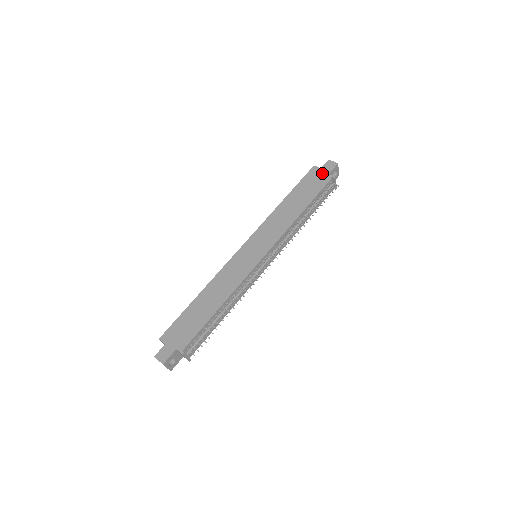
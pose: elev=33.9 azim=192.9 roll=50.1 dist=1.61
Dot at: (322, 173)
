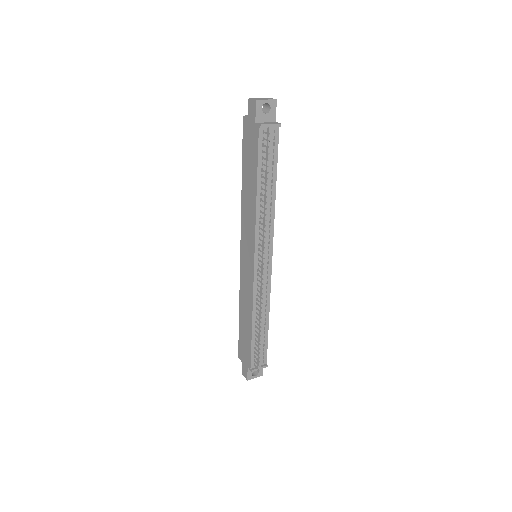
Dot at: (251, 125)
